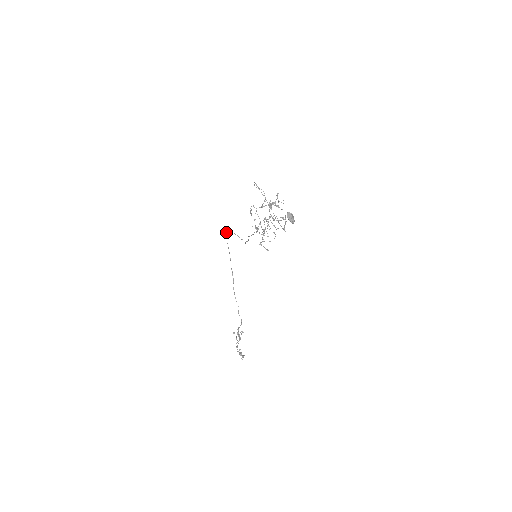
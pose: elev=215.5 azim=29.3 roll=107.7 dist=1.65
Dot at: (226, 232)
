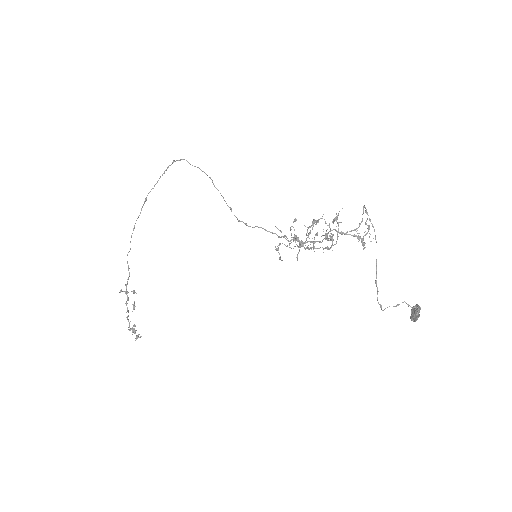
Dot at: (183, 159)
